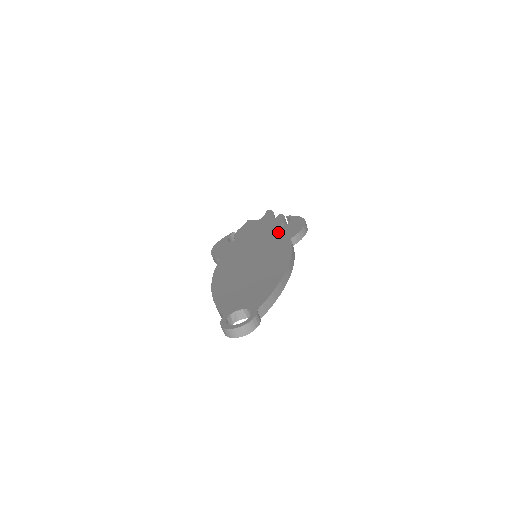
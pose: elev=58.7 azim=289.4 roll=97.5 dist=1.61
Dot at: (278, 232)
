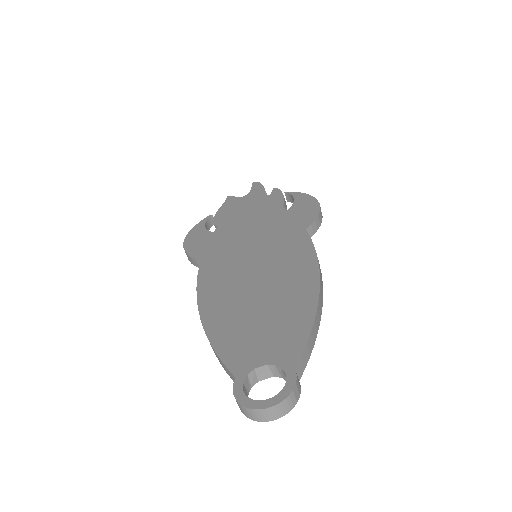
Dot at: (282, 218)
